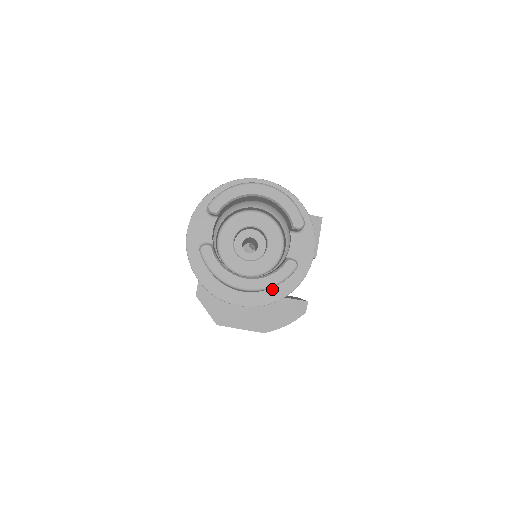
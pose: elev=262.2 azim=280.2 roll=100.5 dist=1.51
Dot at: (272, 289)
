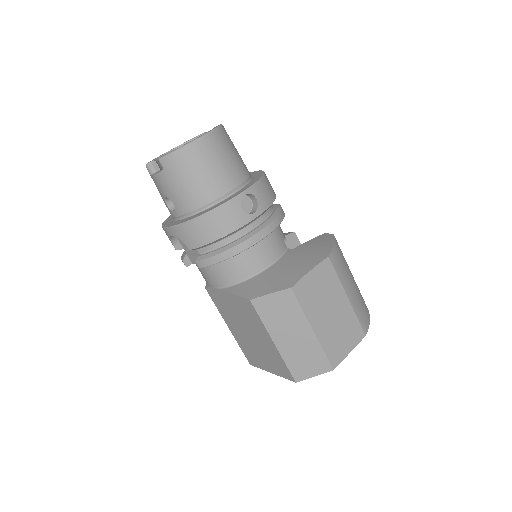
Dot at: (251, 181)
